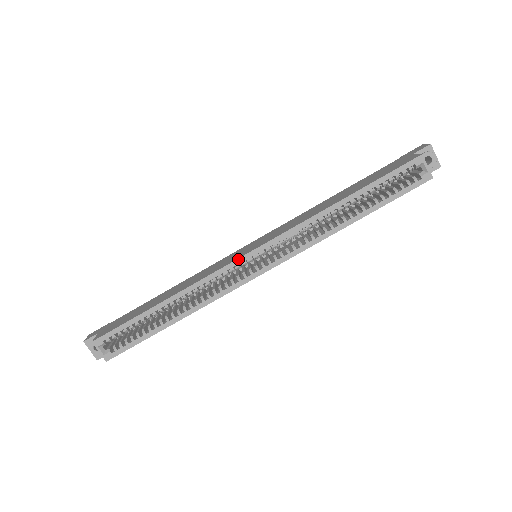
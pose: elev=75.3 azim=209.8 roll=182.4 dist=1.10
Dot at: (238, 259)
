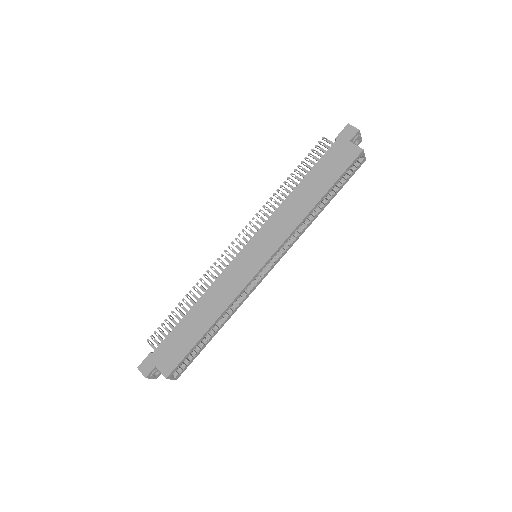
Dot at: (257, 273)
